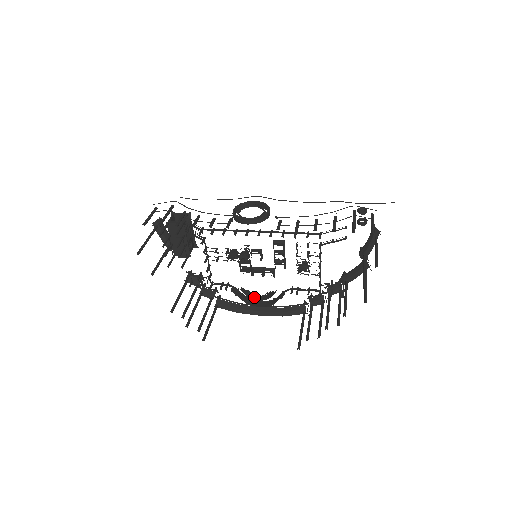
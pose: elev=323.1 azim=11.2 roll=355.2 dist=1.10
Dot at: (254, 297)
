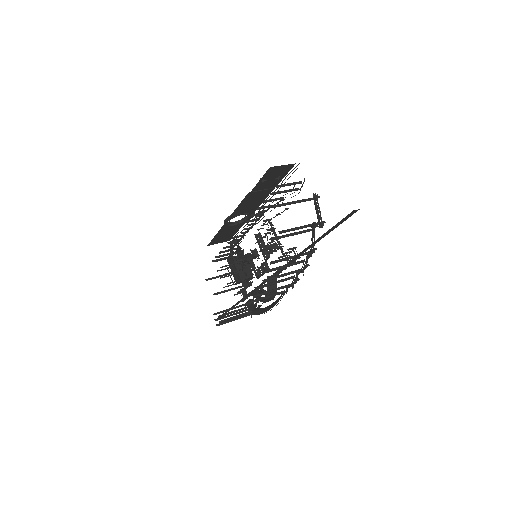
Dot at: (260, 292)
